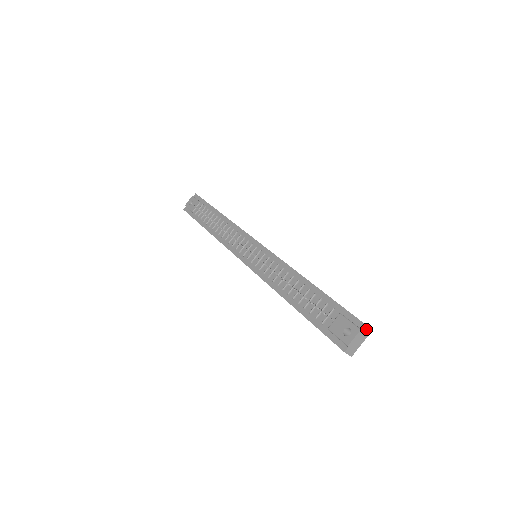
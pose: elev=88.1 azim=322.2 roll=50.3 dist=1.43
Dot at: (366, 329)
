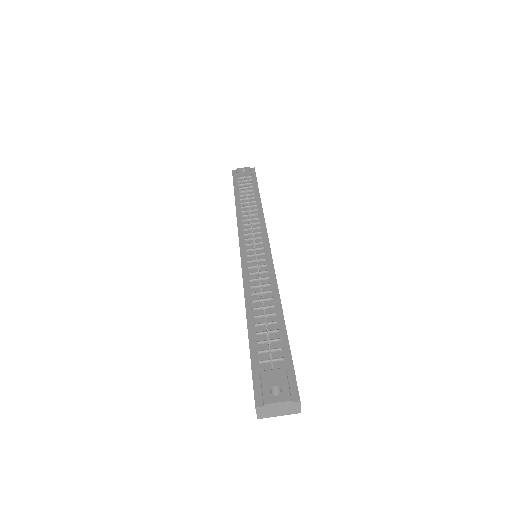
Dot at: (297, 405)
